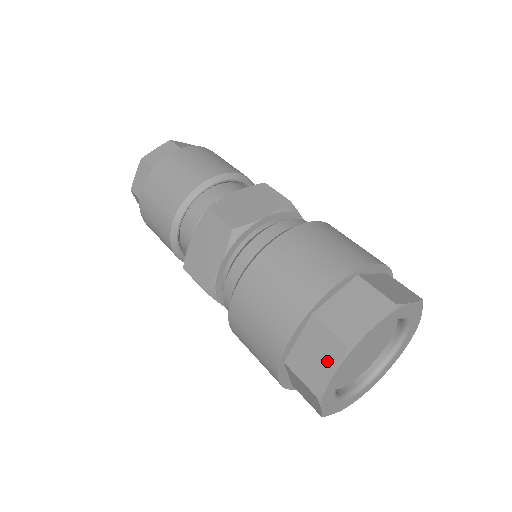
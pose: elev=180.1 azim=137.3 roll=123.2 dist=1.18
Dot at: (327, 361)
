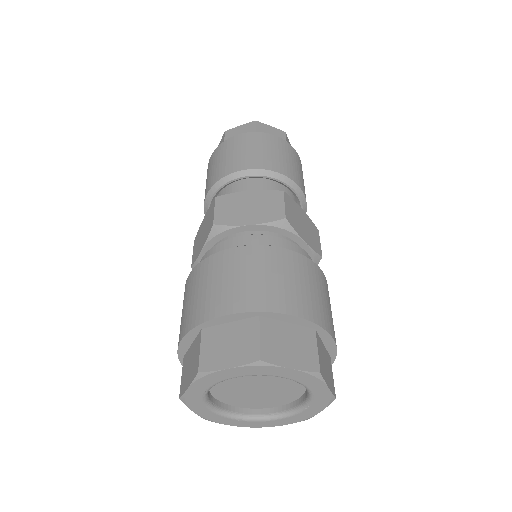
Dot at: (190, 374)
